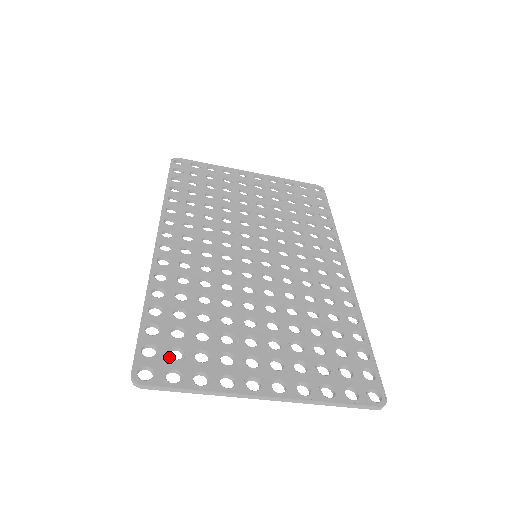
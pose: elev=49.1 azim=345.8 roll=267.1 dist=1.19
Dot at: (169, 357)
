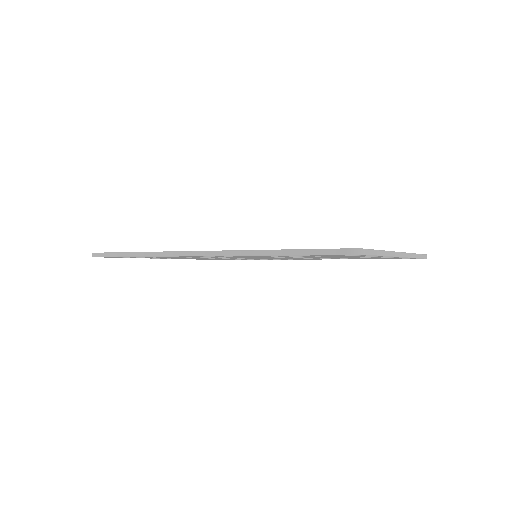
Dot at: occluded
